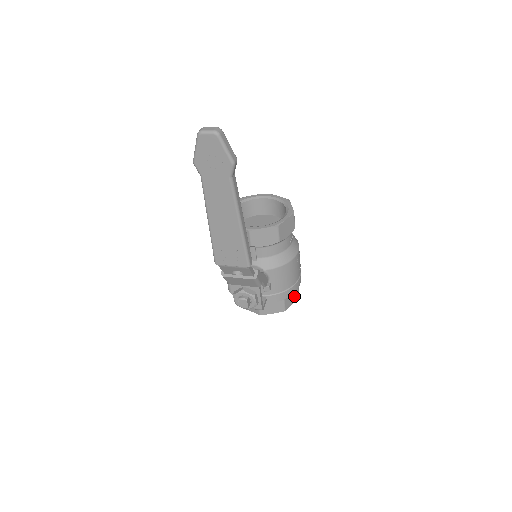
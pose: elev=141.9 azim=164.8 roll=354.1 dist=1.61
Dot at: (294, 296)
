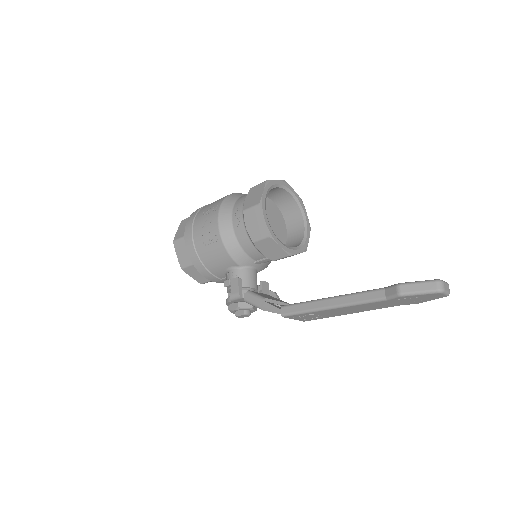
Dot at: occluded
